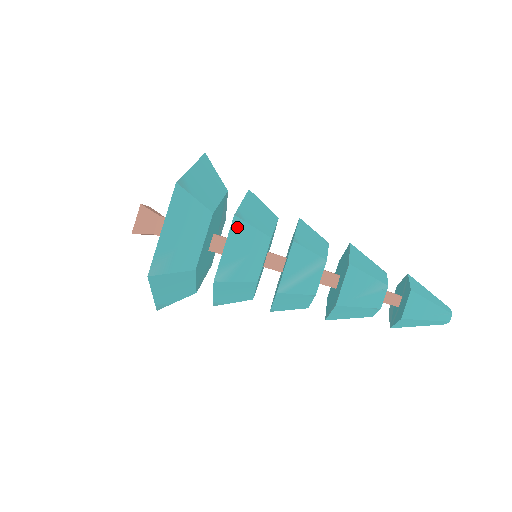
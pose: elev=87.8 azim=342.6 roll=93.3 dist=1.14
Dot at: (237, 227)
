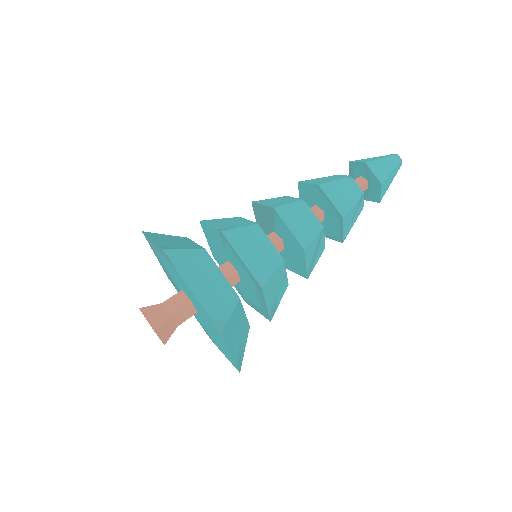
Dot at: (266, 289)
